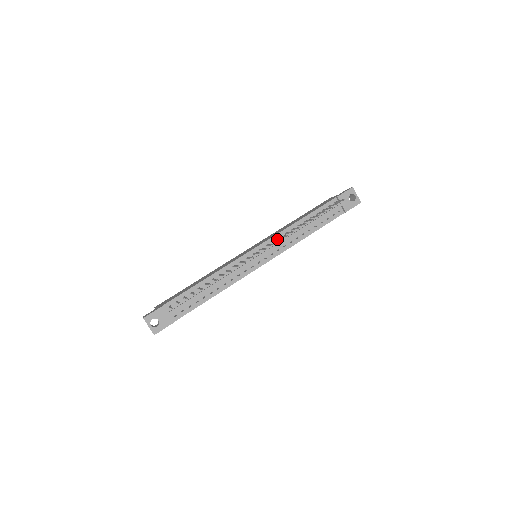
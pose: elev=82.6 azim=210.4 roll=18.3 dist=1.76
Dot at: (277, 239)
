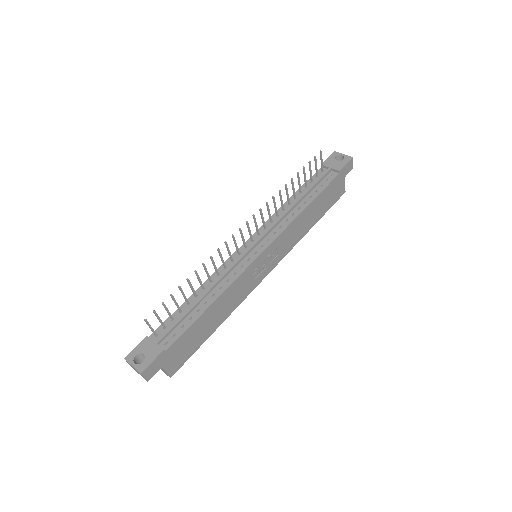
Dot at: (269, 225)
